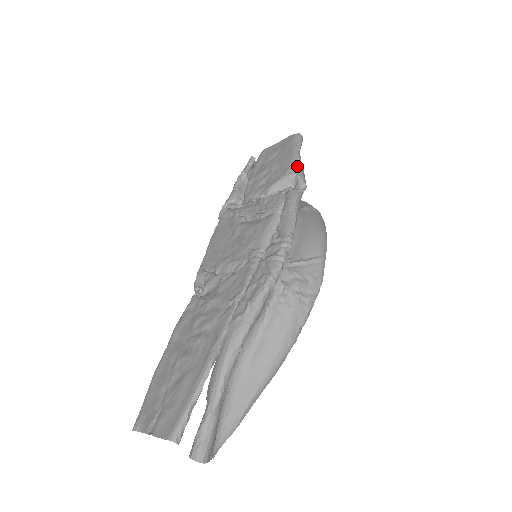
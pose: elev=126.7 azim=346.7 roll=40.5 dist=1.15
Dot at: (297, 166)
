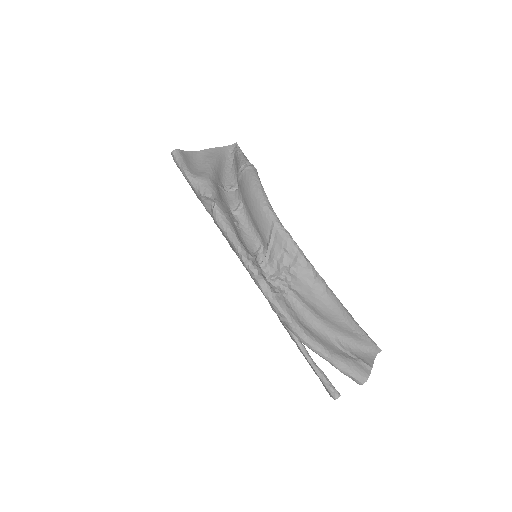
Dot at: (196, 188)
